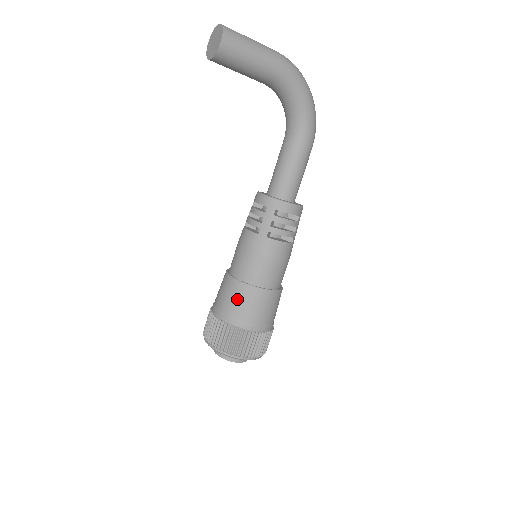
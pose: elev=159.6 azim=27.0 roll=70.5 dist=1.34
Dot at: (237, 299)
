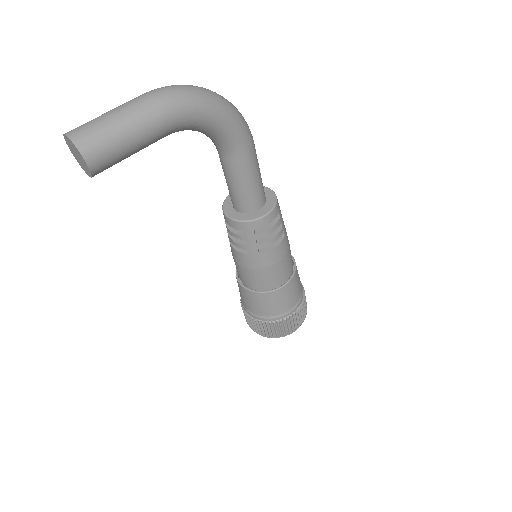
Dot at: (262, 305)
